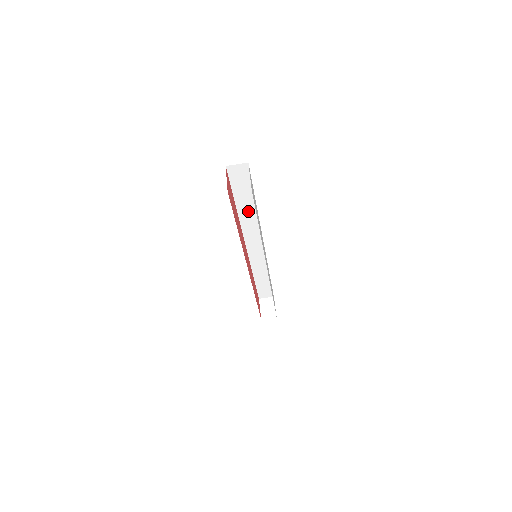
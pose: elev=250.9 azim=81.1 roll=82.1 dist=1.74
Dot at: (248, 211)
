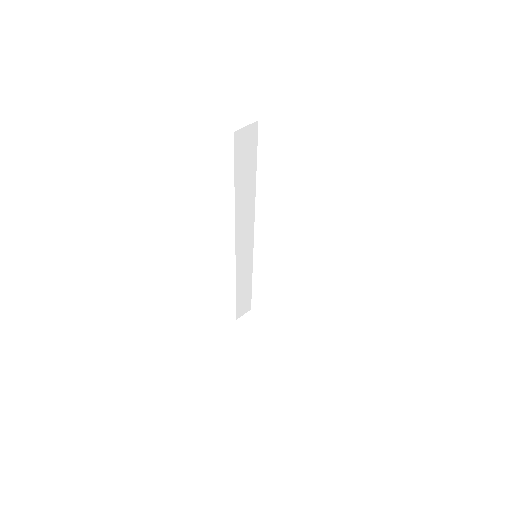
Dot at: (246, 197)
